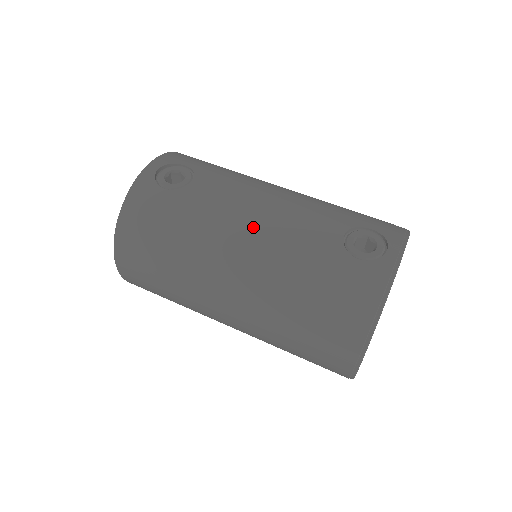
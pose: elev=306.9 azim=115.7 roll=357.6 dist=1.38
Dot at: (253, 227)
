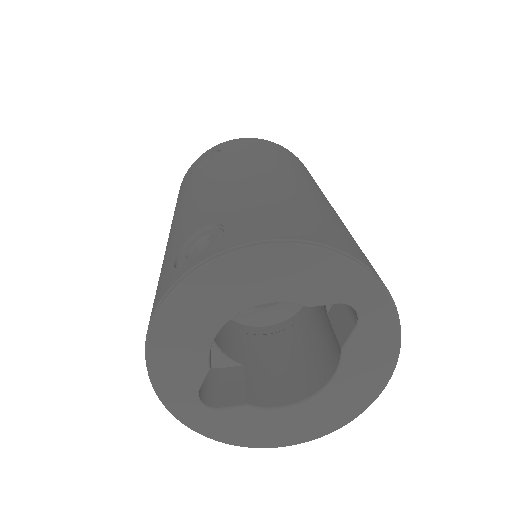
Dot at: (180, 213)
